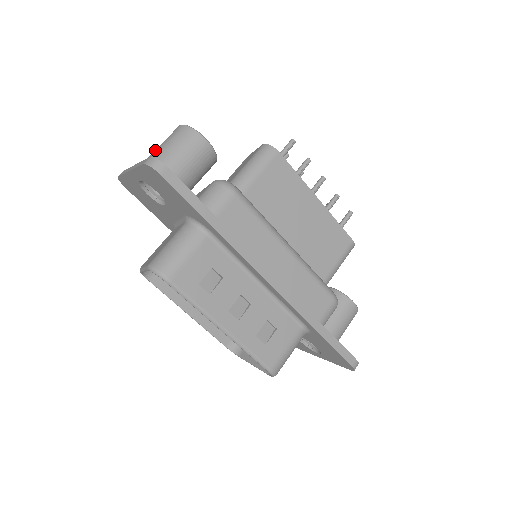
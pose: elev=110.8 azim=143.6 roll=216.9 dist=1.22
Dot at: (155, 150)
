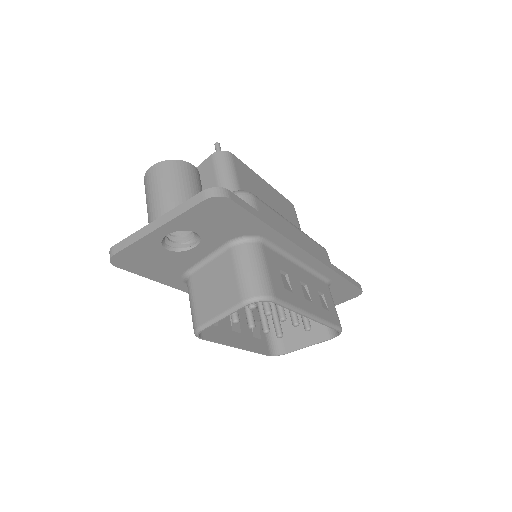
Dot at: (156, 198)
